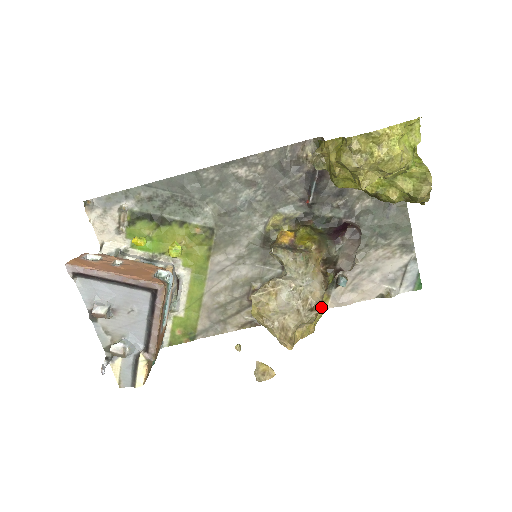
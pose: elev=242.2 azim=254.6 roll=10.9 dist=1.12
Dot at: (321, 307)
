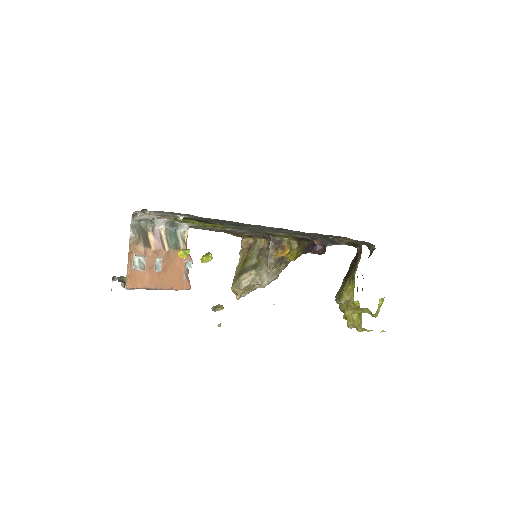
Dot at: occluded
